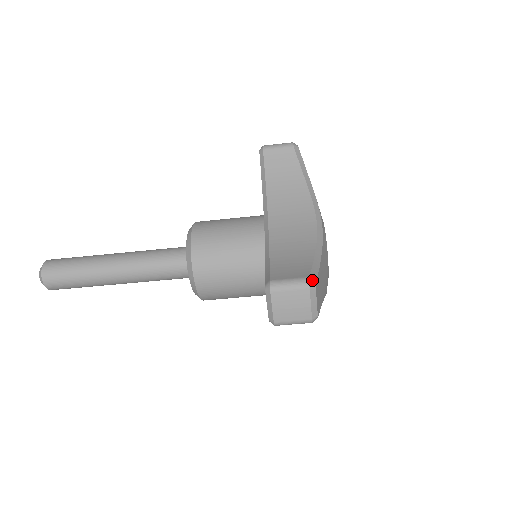
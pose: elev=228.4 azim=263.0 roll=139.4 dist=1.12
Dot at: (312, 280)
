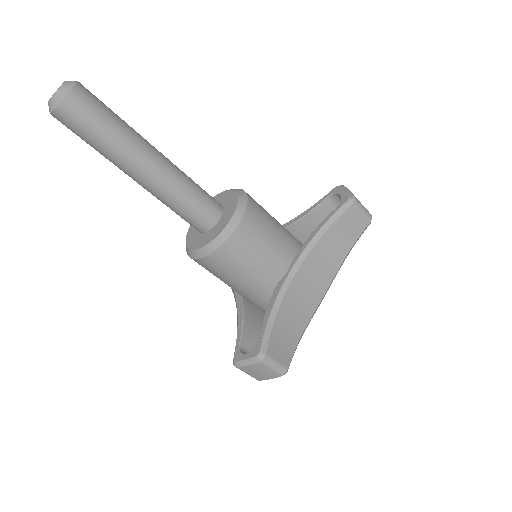
Dot at: occluded
